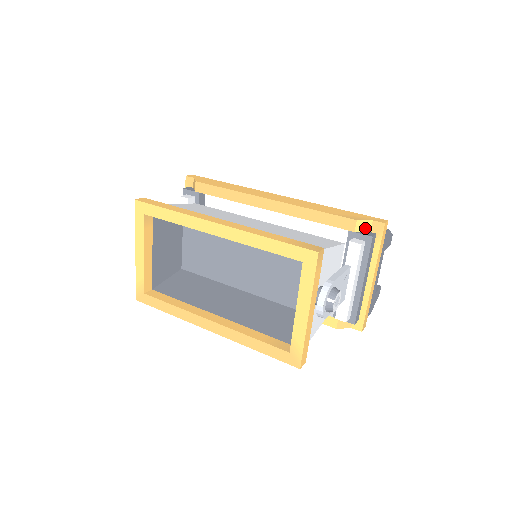
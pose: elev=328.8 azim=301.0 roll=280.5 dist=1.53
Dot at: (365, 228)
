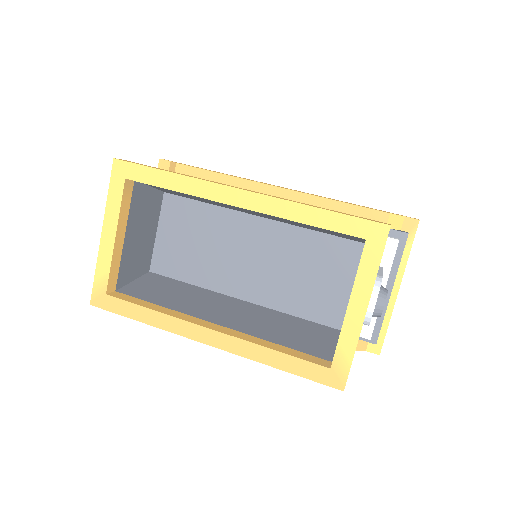
Dot at: (396, 224)
